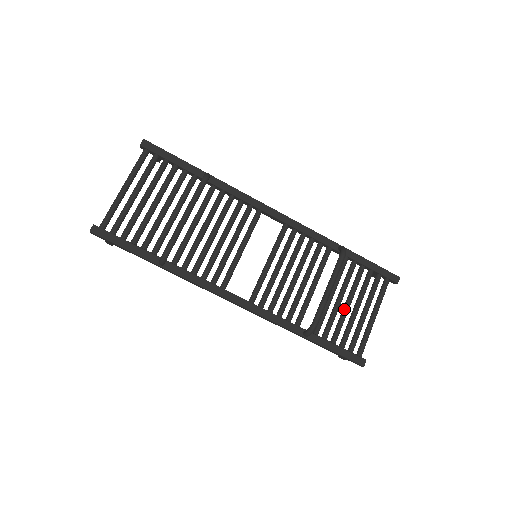
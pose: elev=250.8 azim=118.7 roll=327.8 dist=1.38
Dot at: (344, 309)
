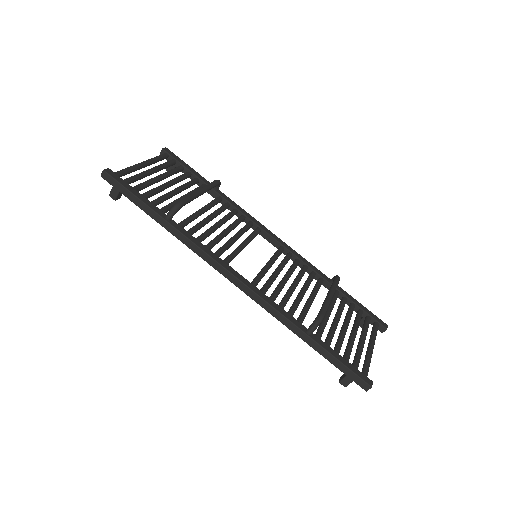
Dot at: (342, 329)
